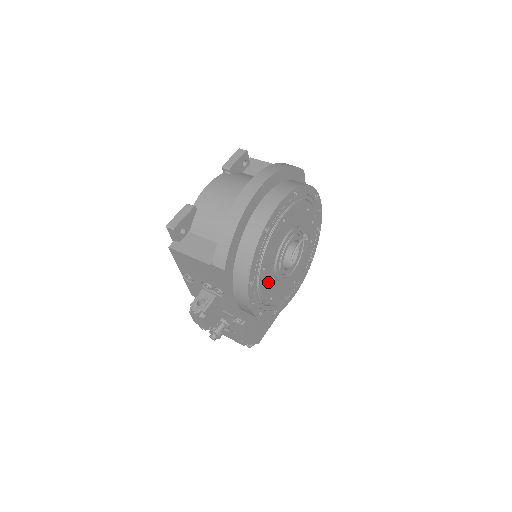
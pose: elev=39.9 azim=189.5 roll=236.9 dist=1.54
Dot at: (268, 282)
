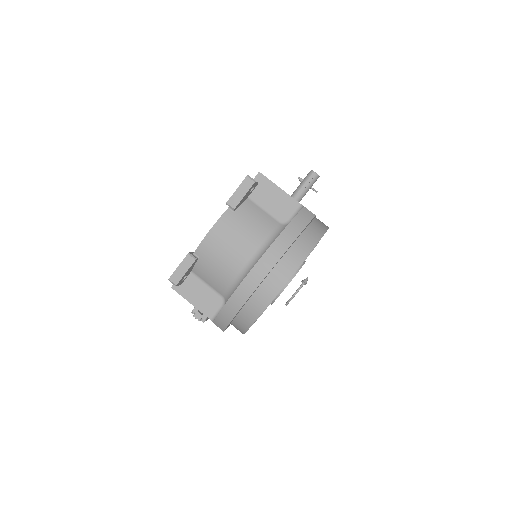
Dot at: occluded
